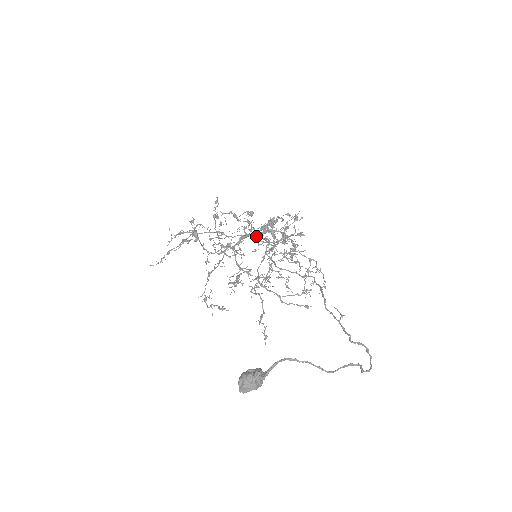
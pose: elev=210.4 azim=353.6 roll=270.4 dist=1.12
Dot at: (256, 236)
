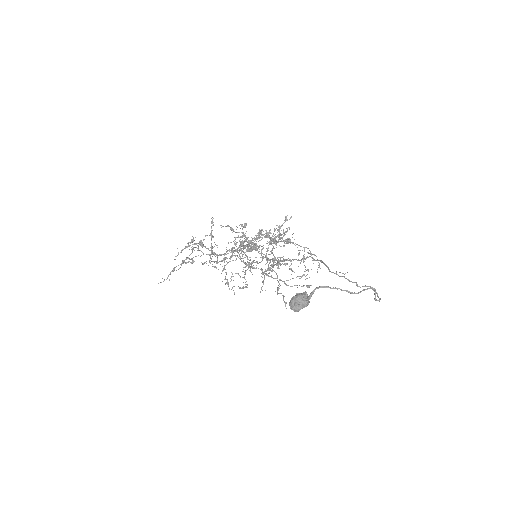
Dot at: (252, 242)
